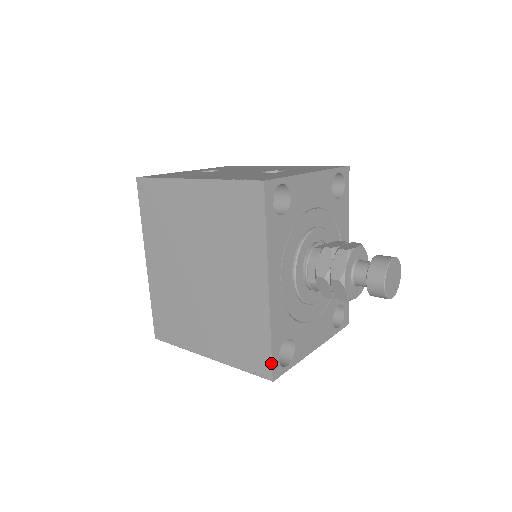
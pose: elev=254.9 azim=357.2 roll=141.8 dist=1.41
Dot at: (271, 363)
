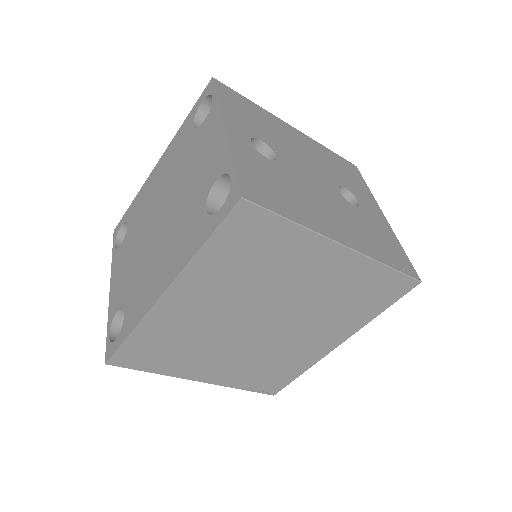
Dot at: (285, 386)
